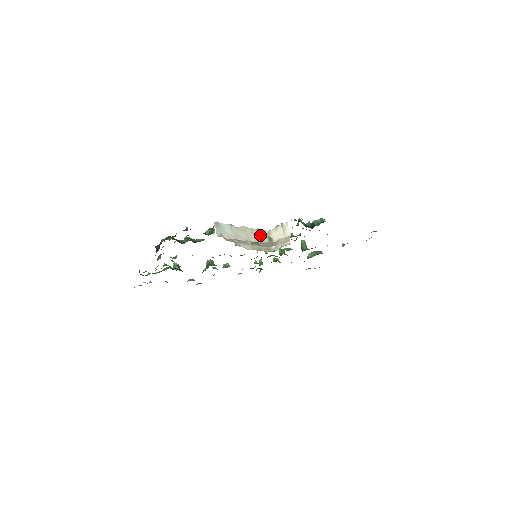
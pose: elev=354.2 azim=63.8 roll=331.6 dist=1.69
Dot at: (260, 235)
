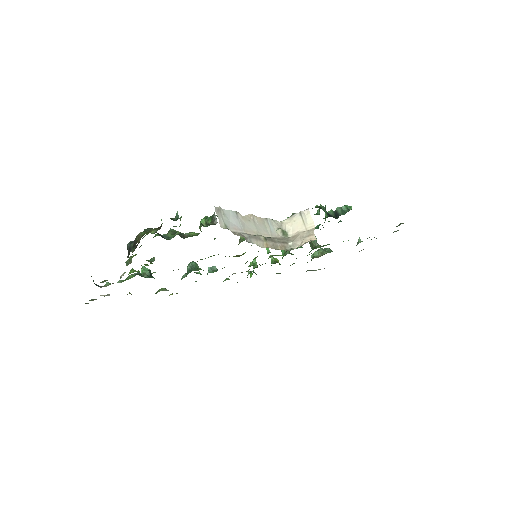
Dot at: (271, 227)
